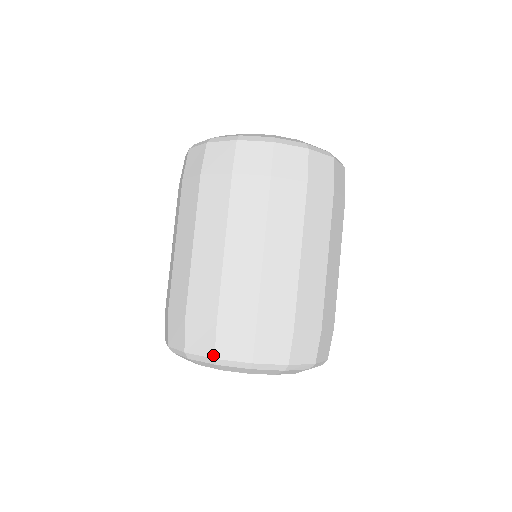
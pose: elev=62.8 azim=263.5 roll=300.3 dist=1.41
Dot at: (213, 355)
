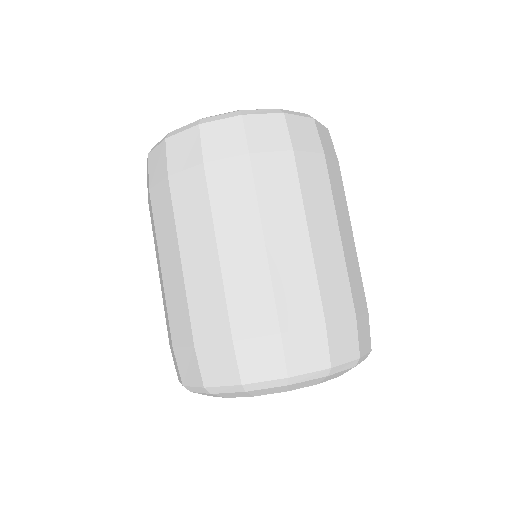
Dot at: (202, 384)
